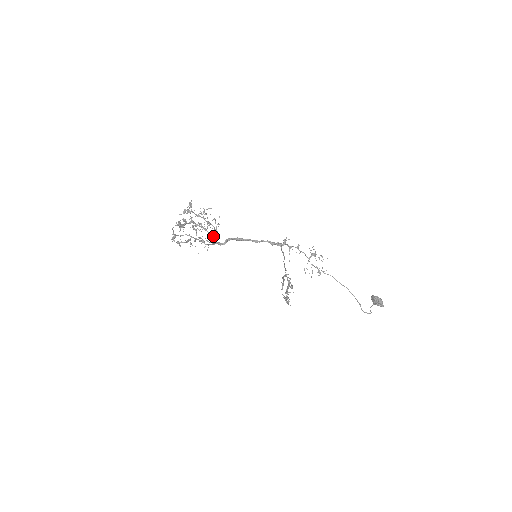
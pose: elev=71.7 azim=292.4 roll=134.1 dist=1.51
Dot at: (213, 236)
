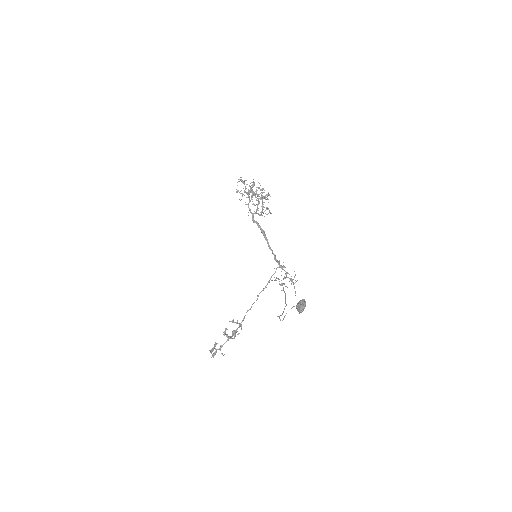
Dot at: (257, 210)
